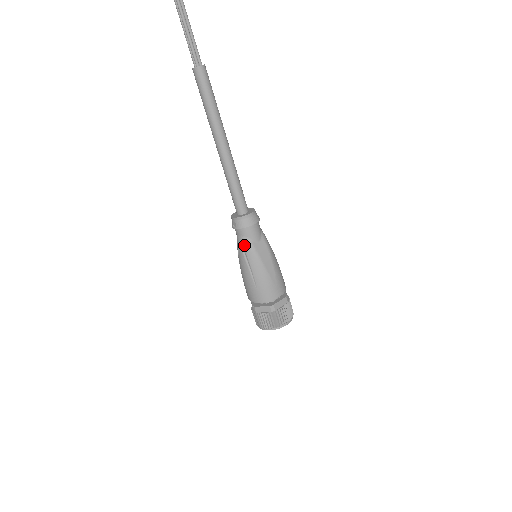
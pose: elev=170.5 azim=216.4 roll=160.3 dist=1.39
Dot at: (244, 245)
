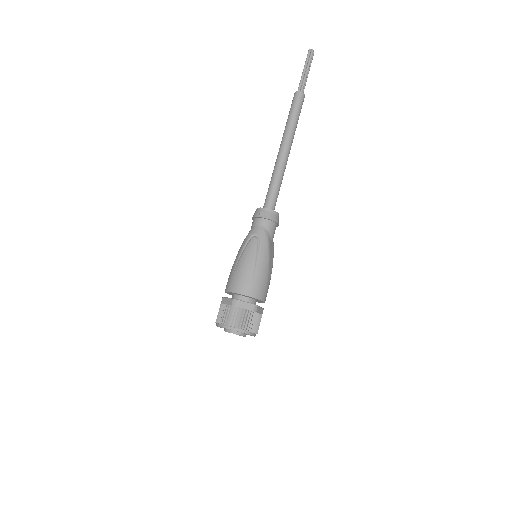
Dot at: (262, 235)
